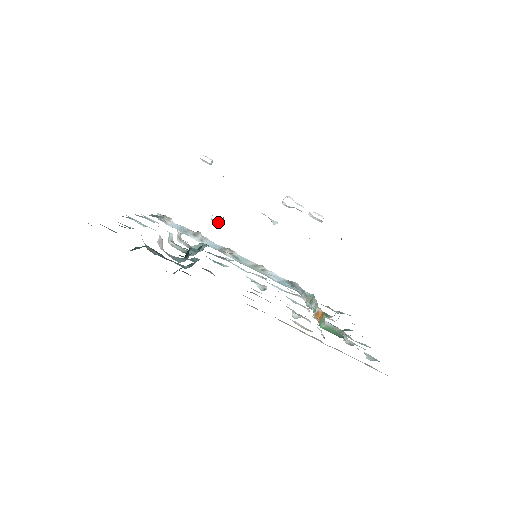
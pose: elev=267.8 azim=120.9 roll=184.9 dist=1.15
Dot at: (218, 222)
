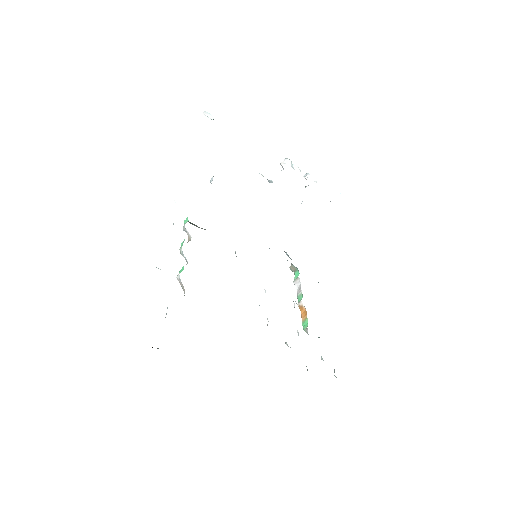
Dot at: occluded
